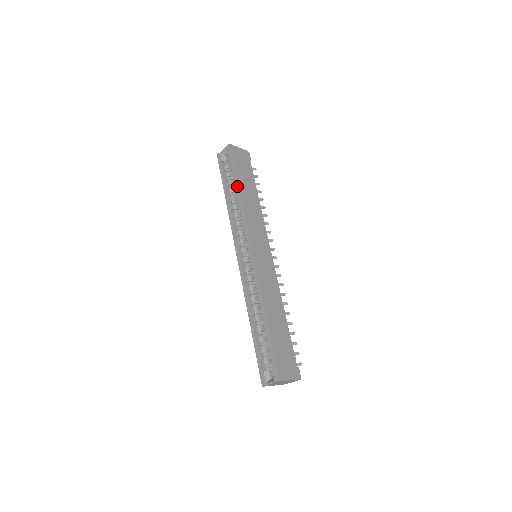
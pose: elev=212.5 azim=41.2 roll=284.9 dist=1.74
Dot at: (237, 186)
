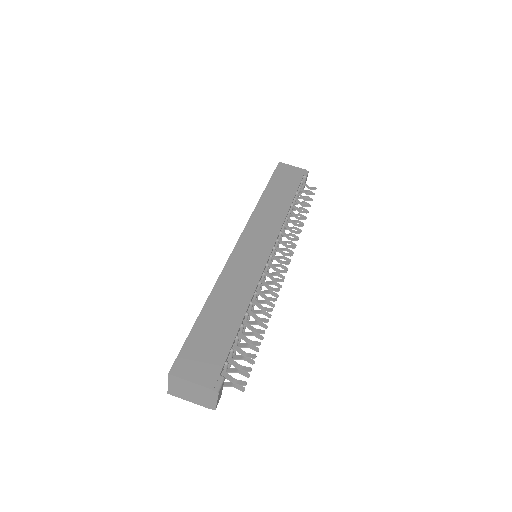
Dot at: (264, 191)
